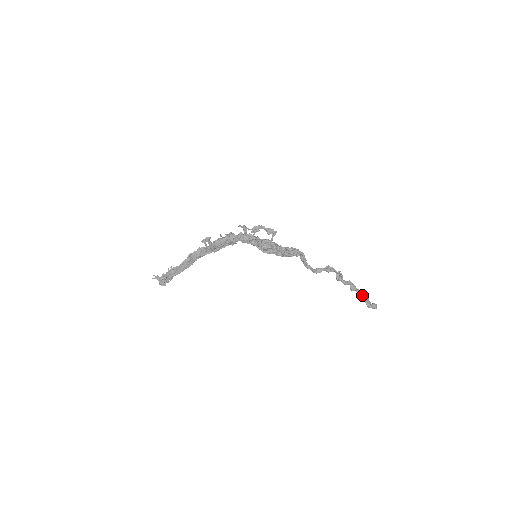
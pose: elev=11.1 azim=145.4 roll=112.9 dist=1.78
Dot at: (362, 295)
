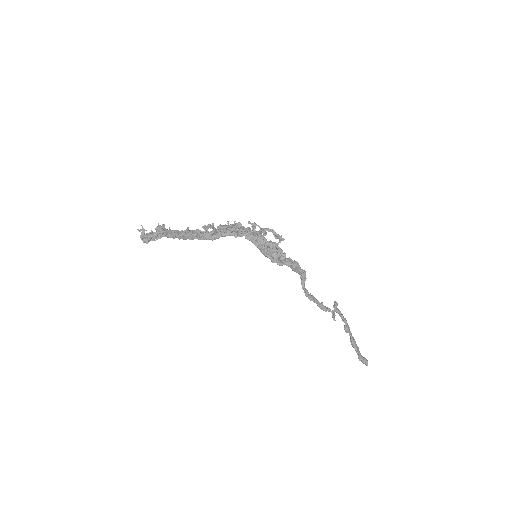
Dot at: (355, 342)
